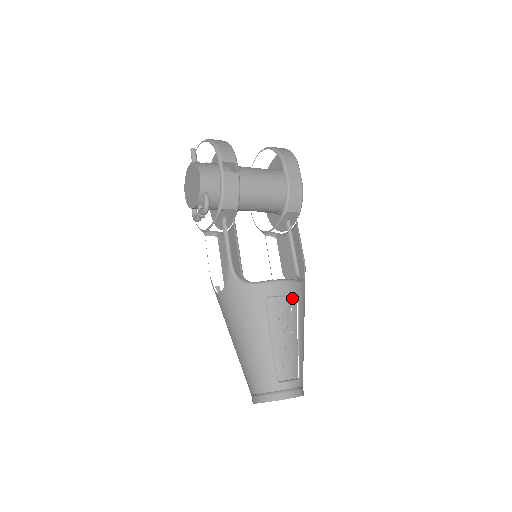
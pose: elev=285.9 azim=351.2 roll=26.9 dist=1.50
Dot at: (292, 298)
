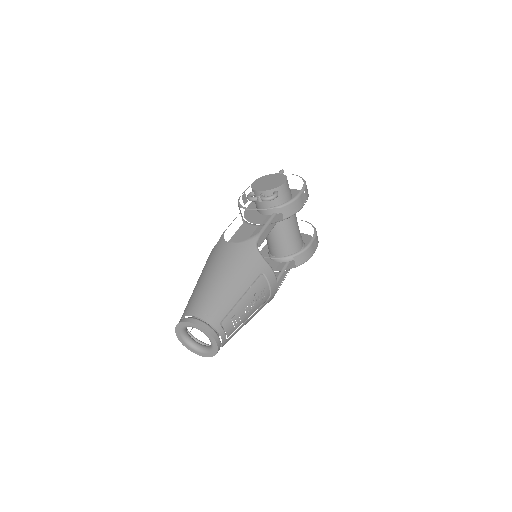
Dot at: (269, 293)
